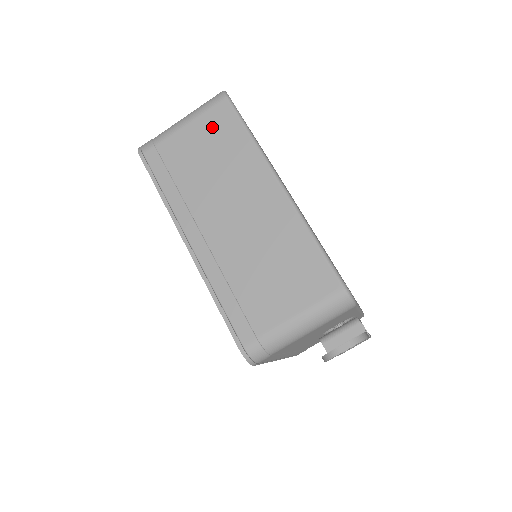
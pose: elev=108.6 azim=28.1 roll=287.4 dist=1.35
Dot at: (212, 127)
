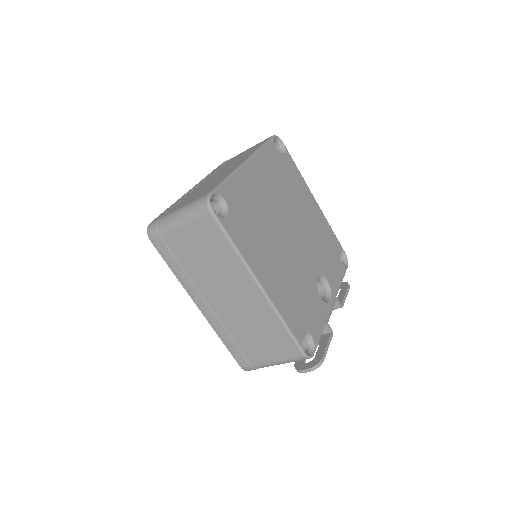
Dot at: (203, 234)
